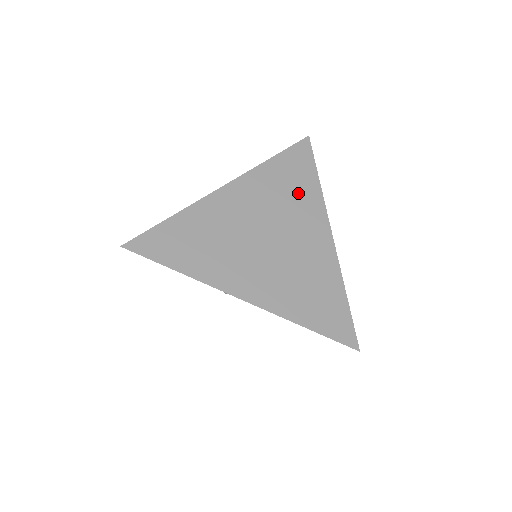
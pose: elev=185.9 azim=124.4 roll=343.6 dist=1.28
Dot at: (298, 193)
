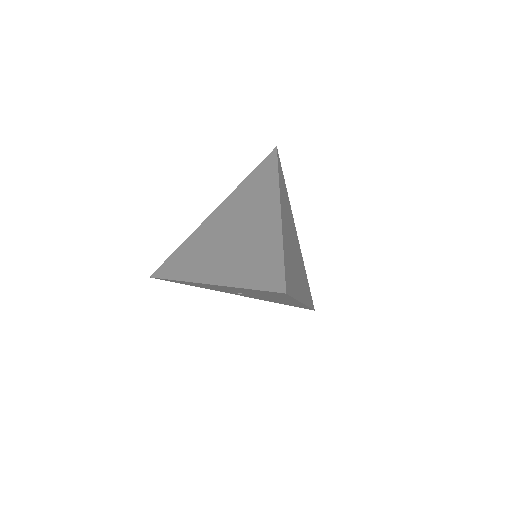
Dot at: (260, 191)
